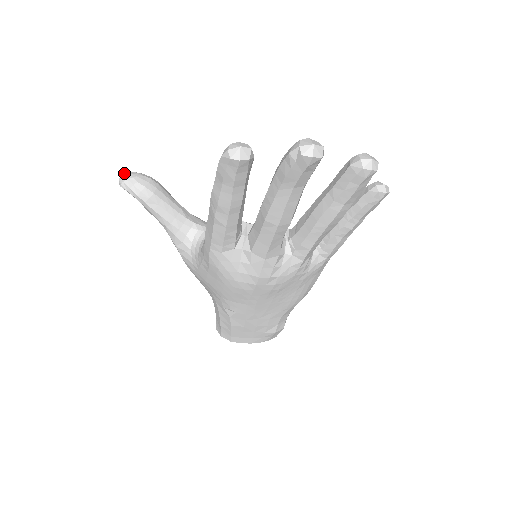
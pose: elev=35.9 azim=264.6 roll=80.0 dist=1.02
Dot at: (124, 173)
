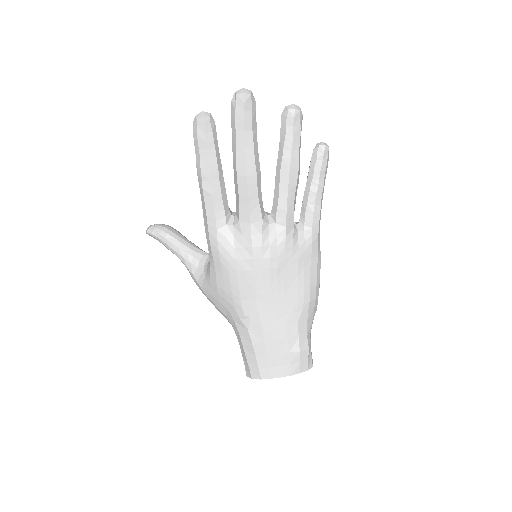
Dot at: occluded
